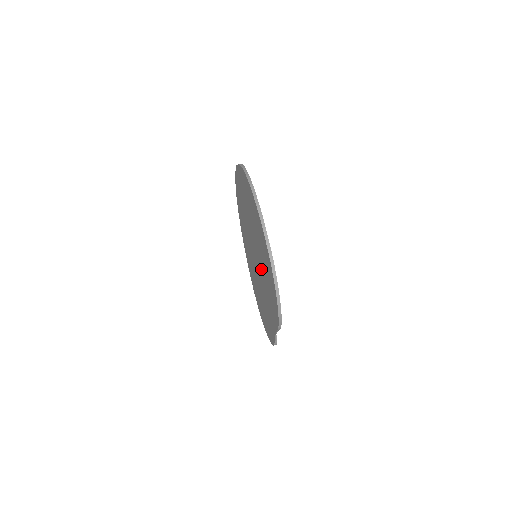
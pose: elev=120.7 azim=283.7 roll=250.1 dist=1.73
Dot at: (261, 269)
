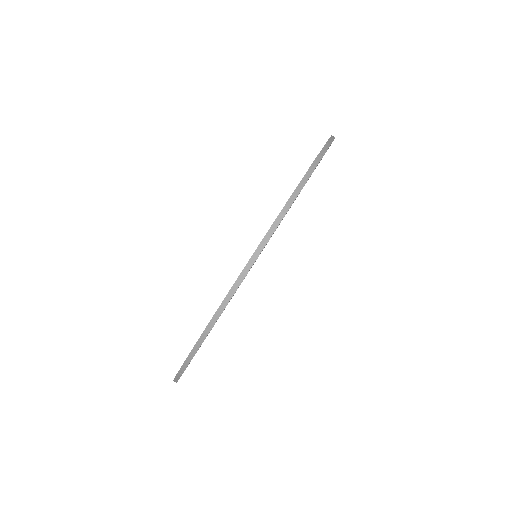
Dot at: occluded
